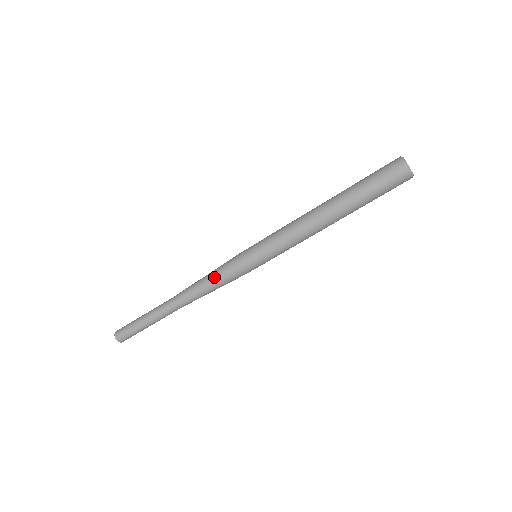
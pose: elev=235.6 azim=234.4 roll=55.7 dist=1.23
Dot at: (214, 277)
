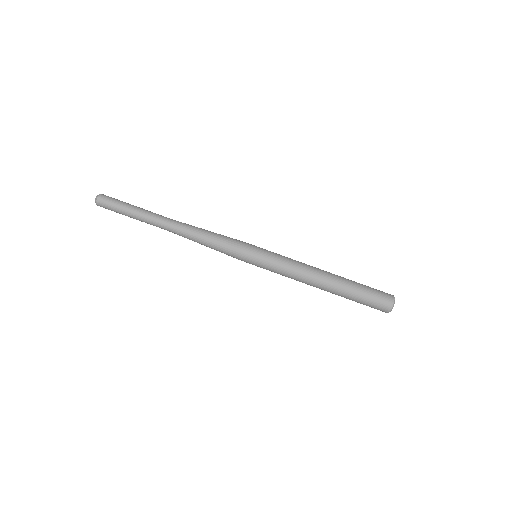
Dot at: (217, 240)
